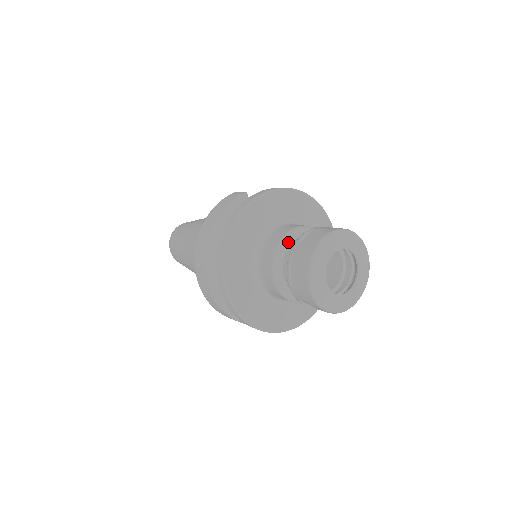
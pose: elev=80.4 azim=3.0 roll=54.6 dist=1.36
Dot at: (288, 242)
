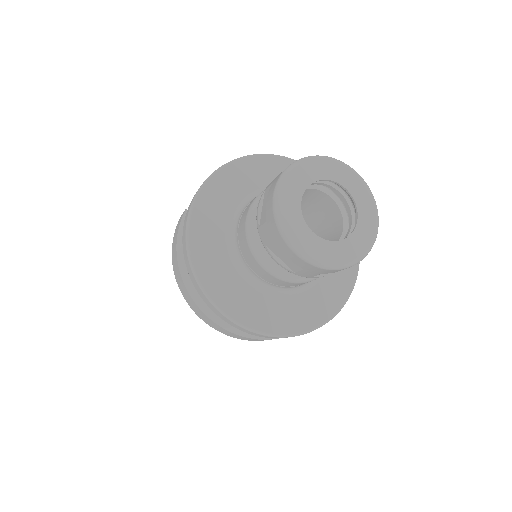
Dot at: (255, 226)
